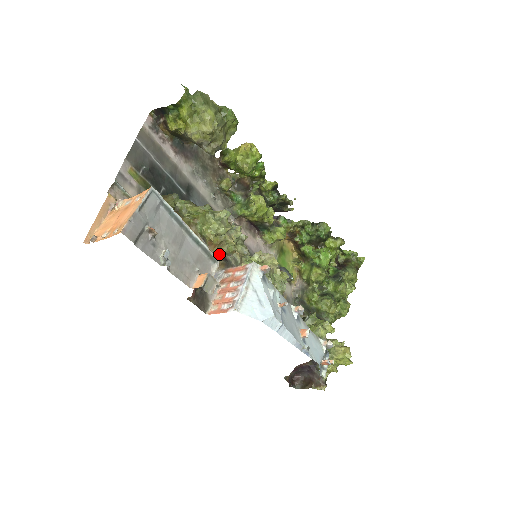
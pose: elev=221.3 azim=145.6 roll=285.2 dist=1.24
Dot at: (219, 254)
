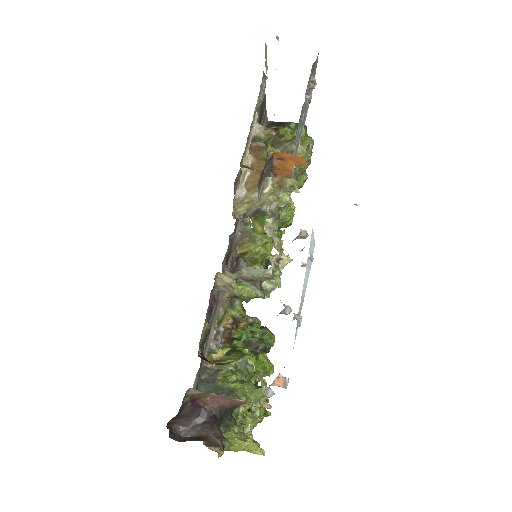
Dot at: (264, 198)
